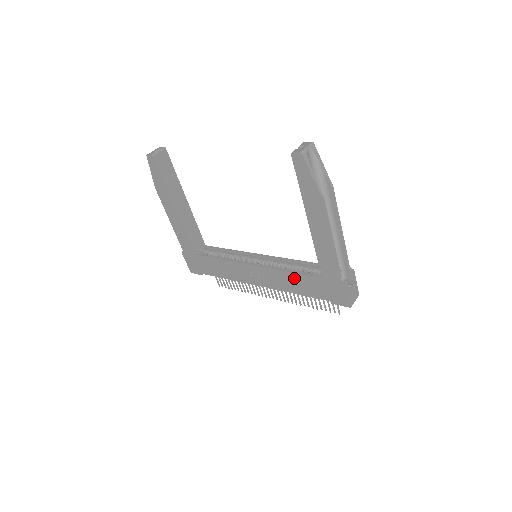
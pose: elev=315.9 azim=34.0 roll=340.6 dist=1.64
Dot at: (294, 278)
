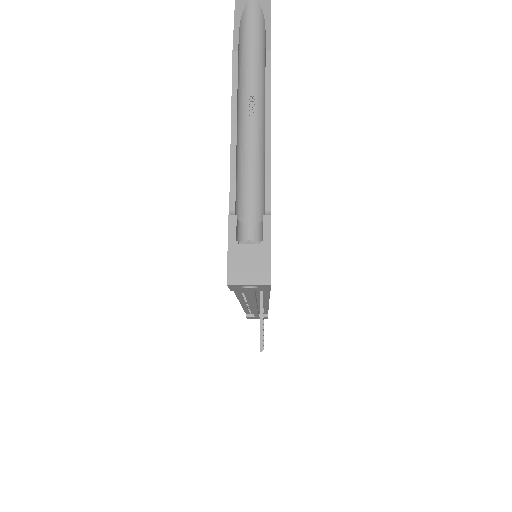
Dot at: occluded
